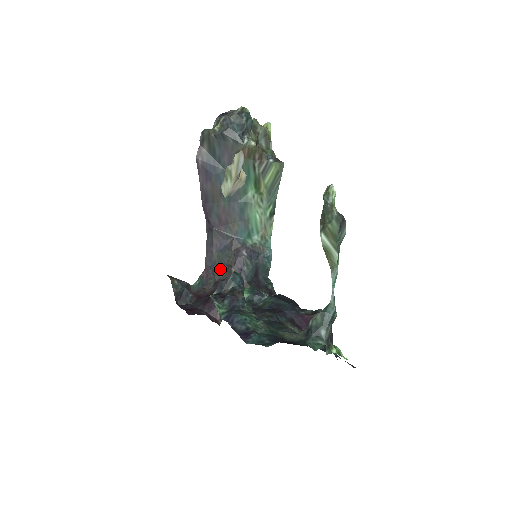
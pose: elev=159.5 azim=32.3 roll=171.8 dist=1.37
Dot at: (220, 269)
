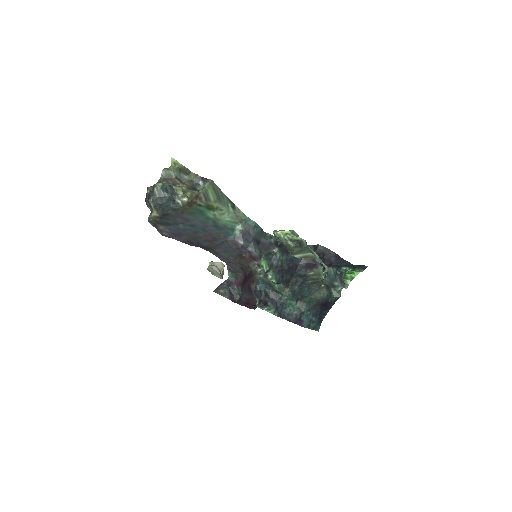
Dot at: (236, 260)
